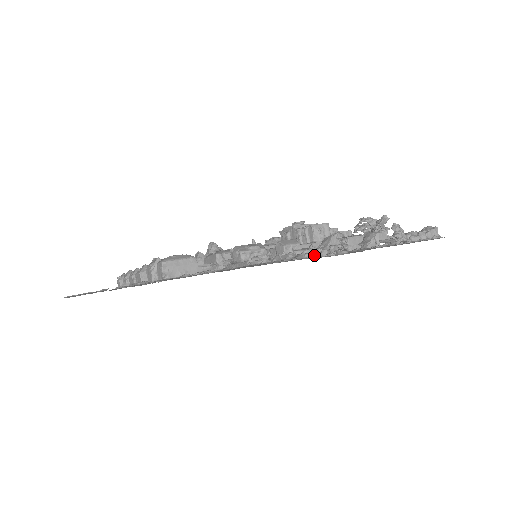
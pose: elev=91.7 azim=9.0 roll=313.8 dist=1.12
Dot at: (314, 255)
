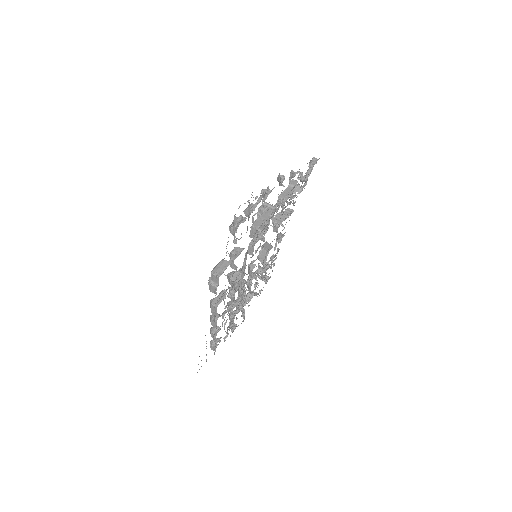
Dot at: (261, 199)
